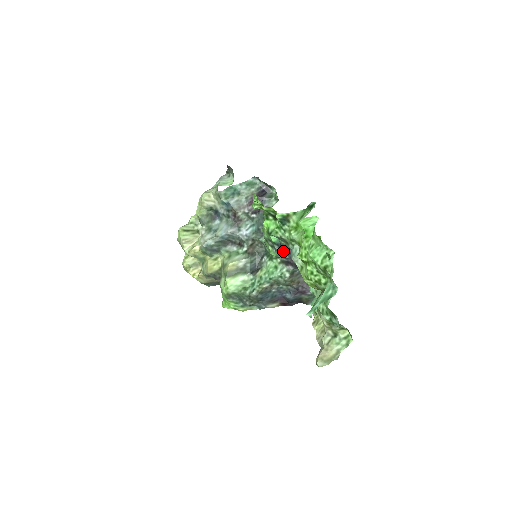
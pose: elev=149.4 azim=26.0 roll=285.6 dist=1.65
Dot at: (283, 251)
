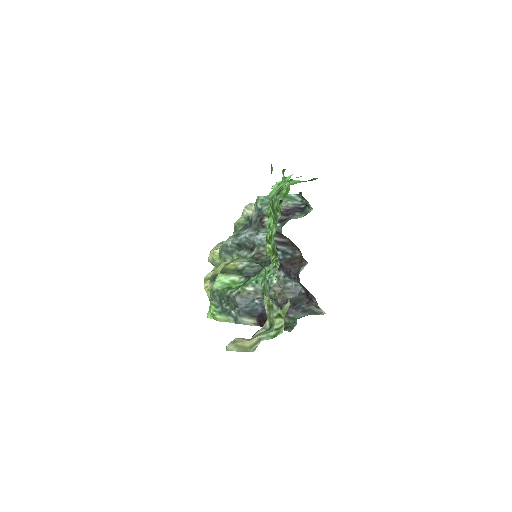
Dot at: (279, 247)
